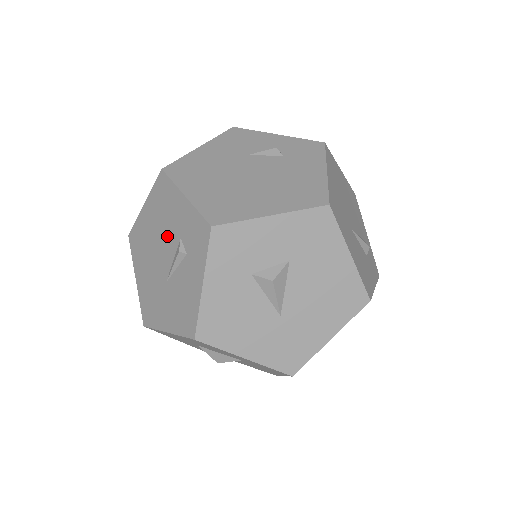
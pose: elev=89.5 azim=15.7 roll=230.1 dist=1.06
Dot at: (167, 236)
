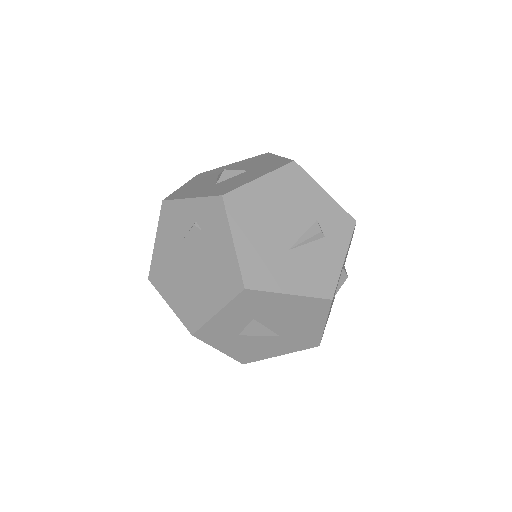
Dot at: occluded
